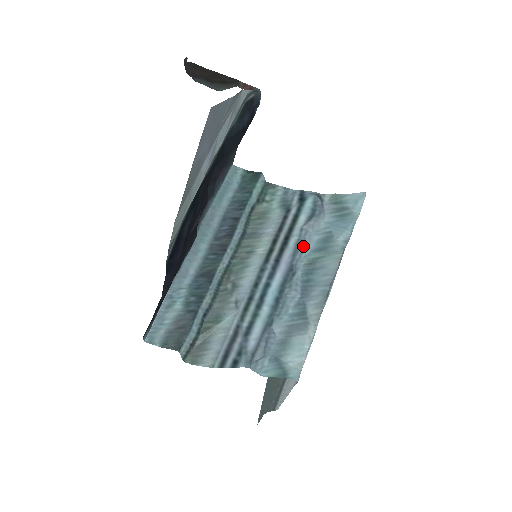
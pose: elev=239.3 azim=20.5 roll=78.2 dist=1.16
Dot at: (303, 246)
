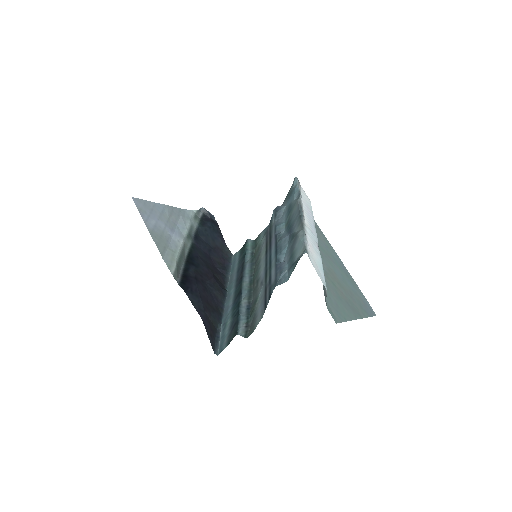
Dot at: (279, 225)
